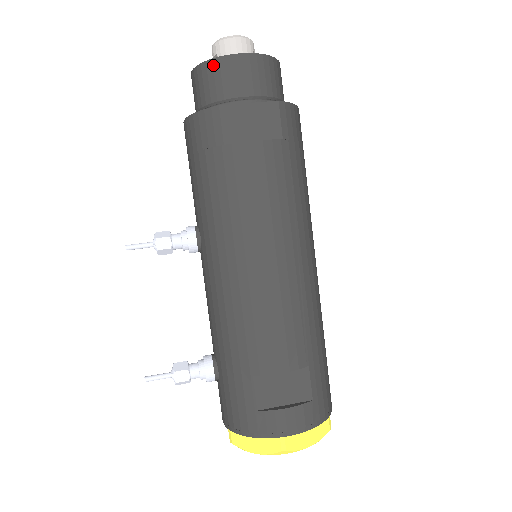
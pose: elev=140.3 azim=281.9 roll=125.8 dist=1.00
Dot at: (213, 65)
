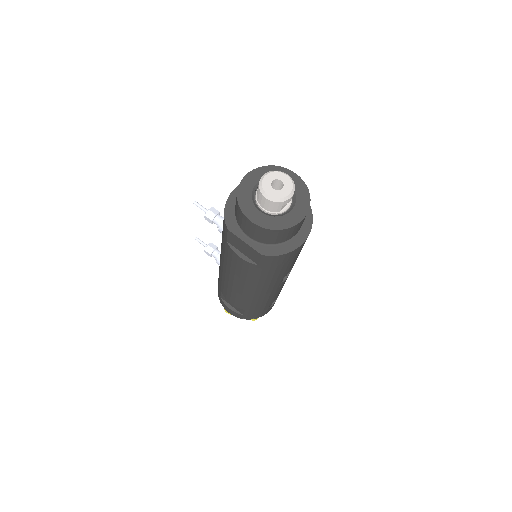
Dot at: (238, 207)
